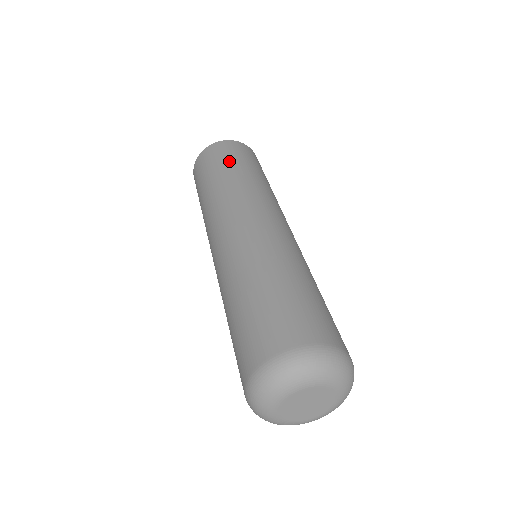
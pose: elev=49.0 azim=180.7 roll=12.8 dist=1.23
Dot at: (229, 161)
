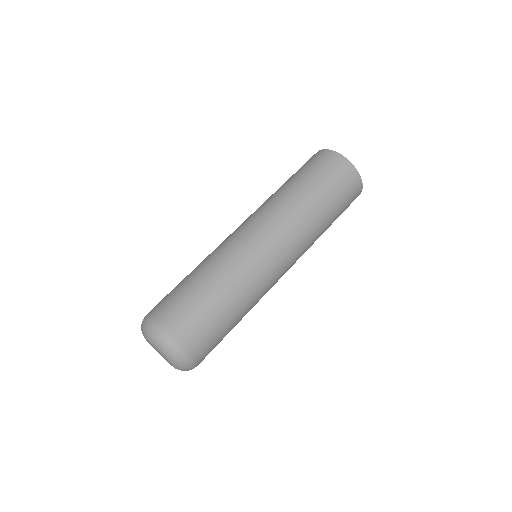
Dot at: (304, 173)
